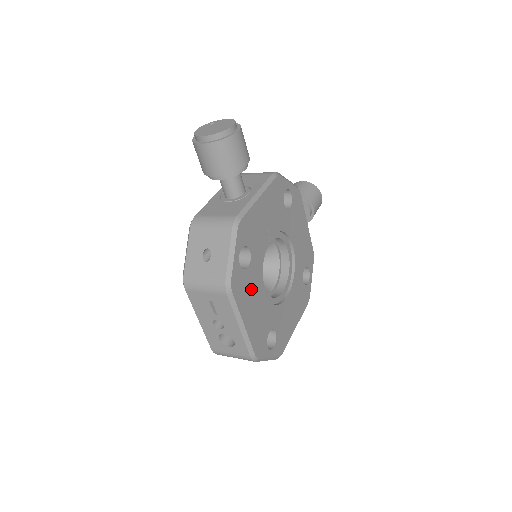
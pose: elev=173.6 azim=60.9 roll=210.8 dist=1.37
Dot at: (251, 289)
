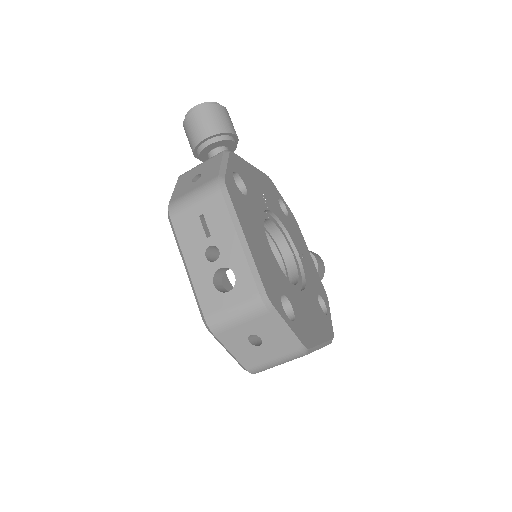
Dot at: (251, 219)
